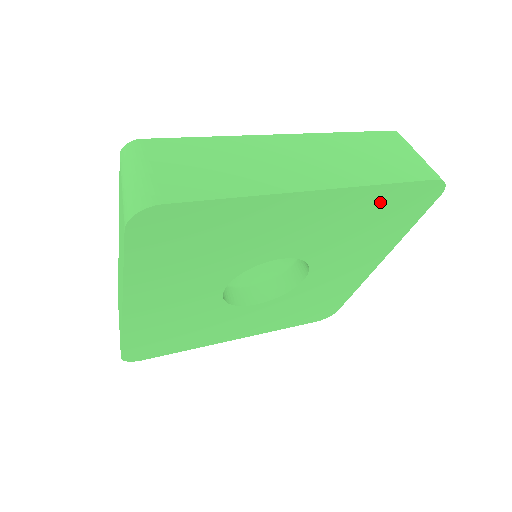
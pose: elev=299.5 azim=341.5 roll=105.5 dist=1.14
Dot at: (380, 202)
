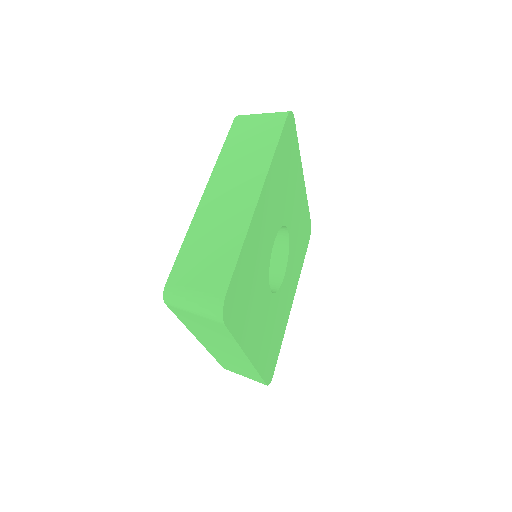
Dot at: (280, 159)
